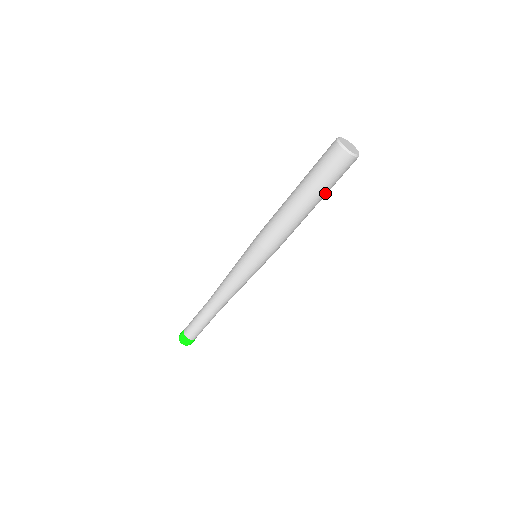
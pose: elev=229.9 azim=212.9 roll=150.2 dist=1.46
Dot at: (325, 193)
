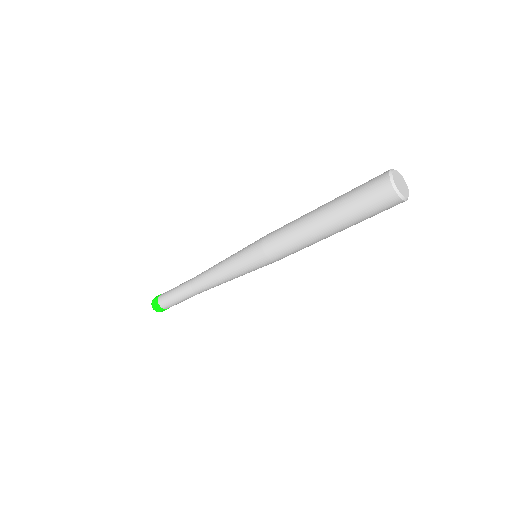
Dot at: occluded
